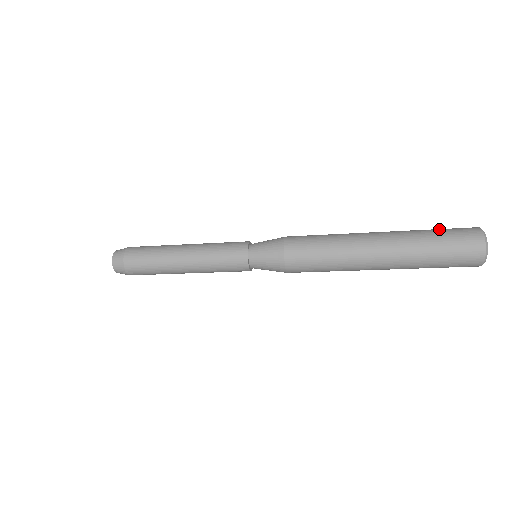
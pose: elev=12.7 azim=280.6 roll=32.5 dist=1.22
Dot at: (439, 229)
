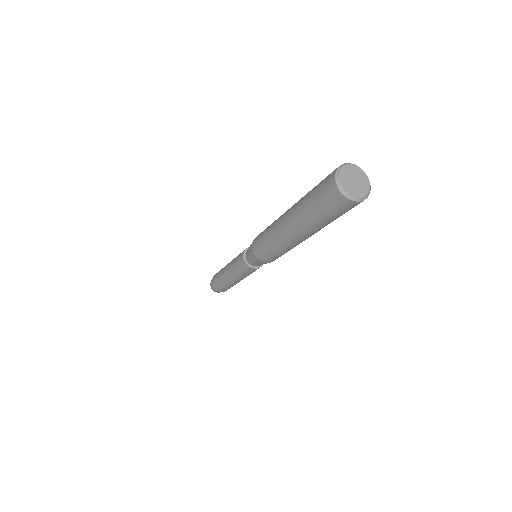
Dot at: occluded
